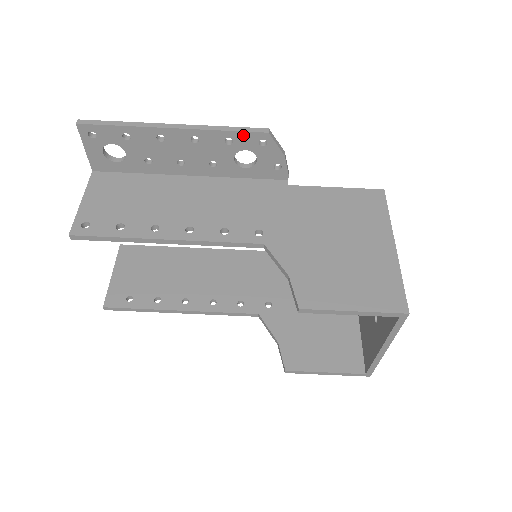
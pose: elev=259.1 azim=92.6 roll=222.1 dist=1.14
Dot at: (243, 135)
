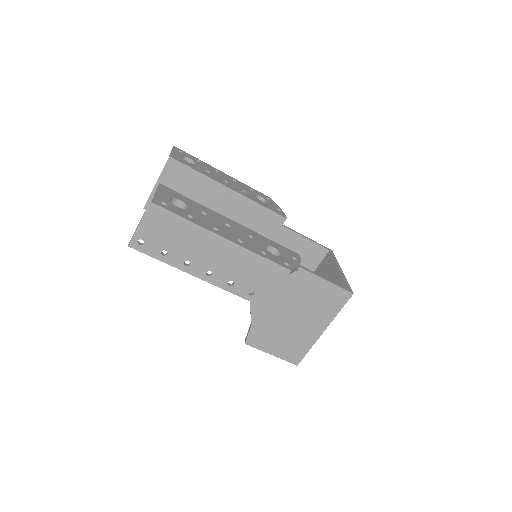
Dot at: (272, 265)
